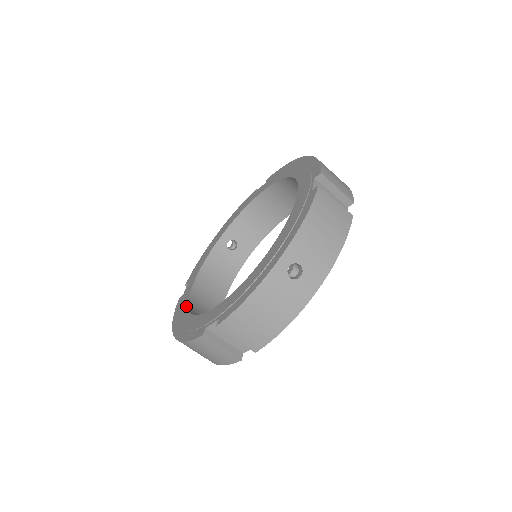
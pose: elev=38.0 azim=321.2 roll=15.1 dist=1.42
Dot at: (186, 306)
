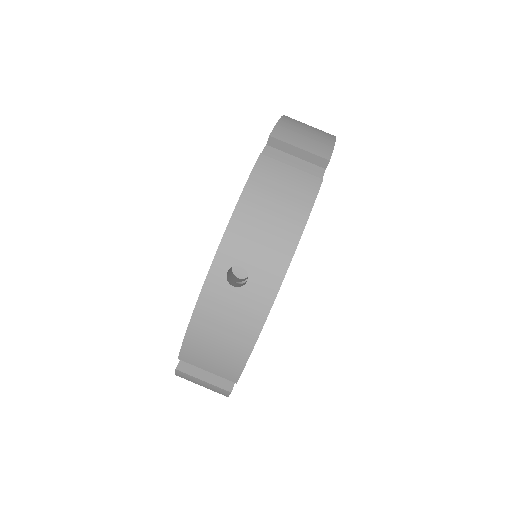
Dot at: occluded
